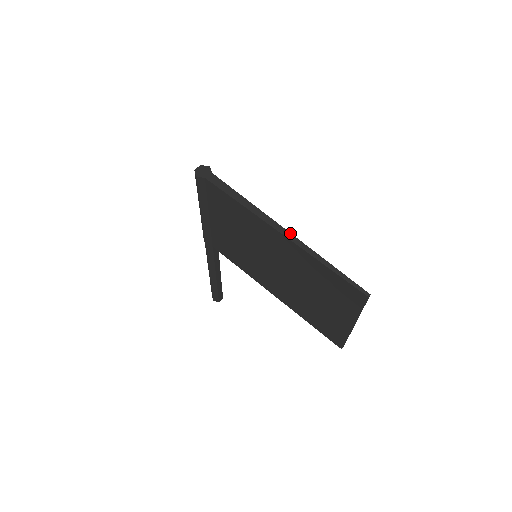
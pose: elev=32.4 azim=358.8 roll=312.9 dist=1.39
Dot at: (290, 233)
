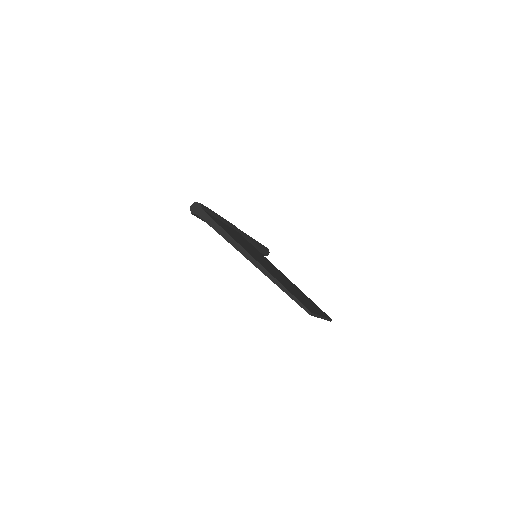
Dot at: (257, 261)
